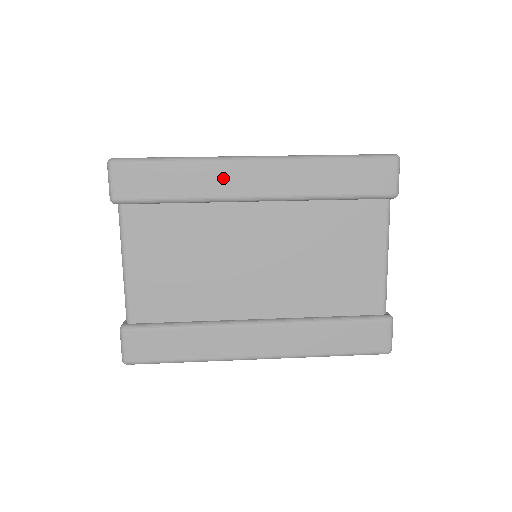
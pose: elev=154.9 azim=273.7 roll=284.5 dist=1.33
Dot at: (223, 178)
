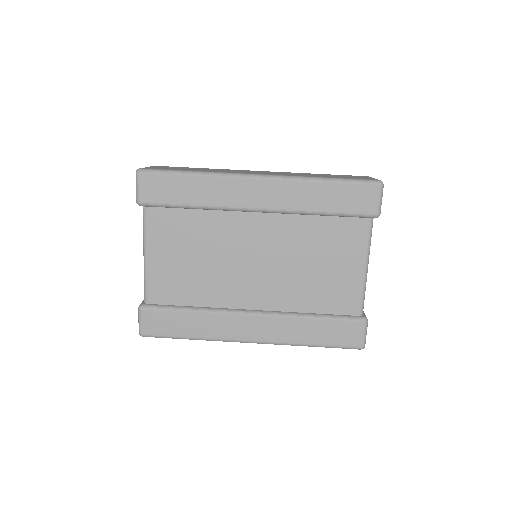
Dot at: (230, 191)
